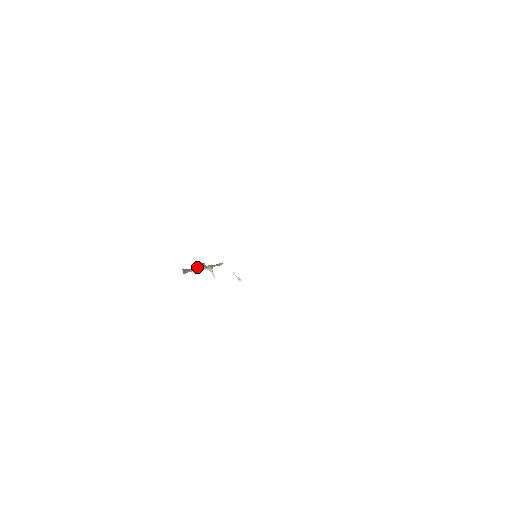
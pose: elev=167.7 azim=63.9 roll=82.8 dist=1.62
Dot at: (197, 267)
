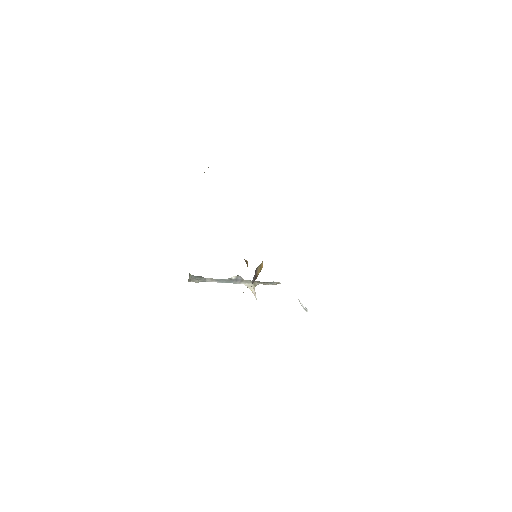
Dot at: occluded
